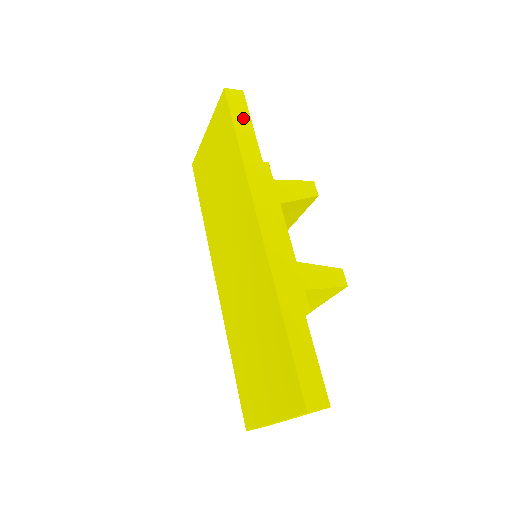
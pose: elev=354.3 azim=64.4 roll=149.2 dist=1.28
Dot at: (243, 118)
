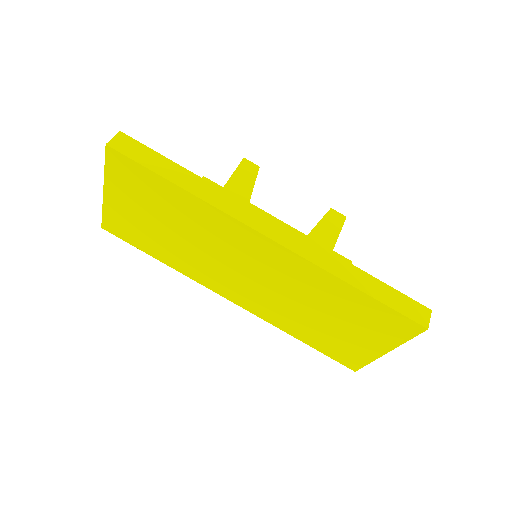
Dot at: (152, 158)
